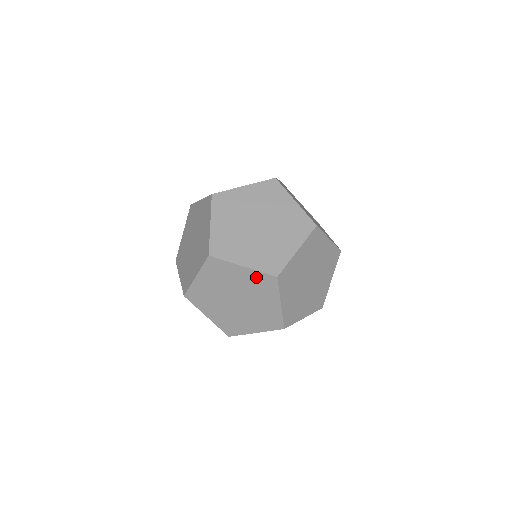
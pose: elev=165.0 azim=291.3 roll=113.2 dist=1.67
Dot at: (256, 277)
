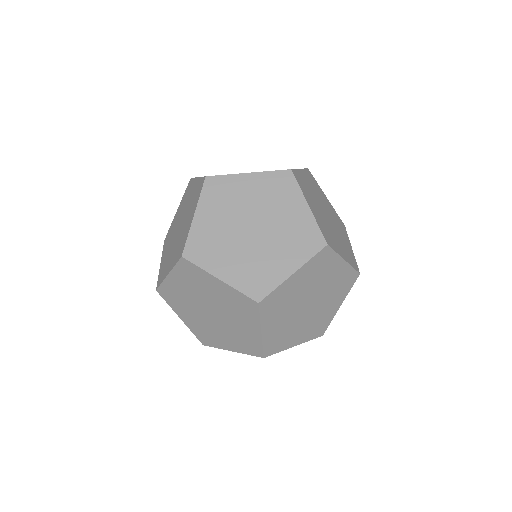
Dot at: (268, 181)
